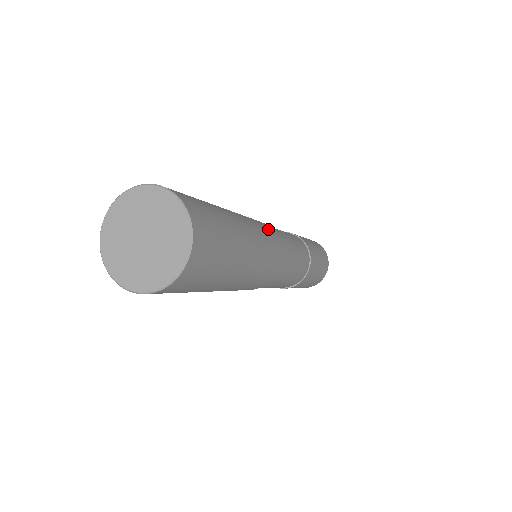
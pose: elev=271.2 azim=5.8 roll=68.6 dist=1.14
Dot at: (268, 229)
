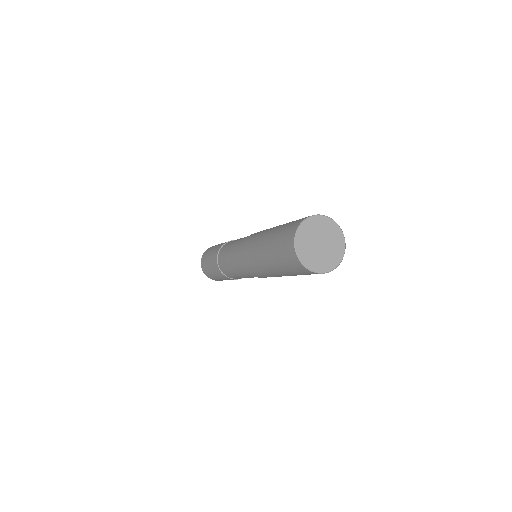
Dot at: occluded
